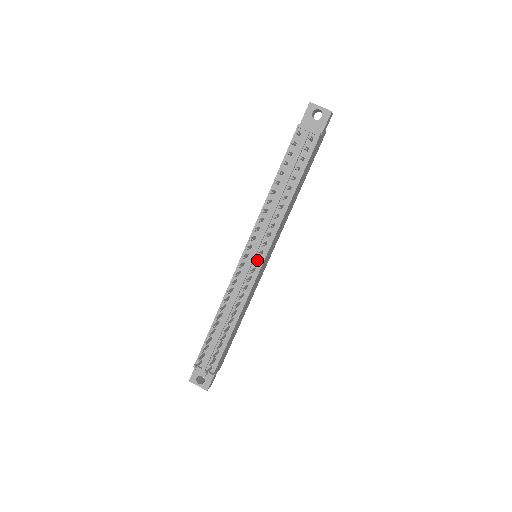
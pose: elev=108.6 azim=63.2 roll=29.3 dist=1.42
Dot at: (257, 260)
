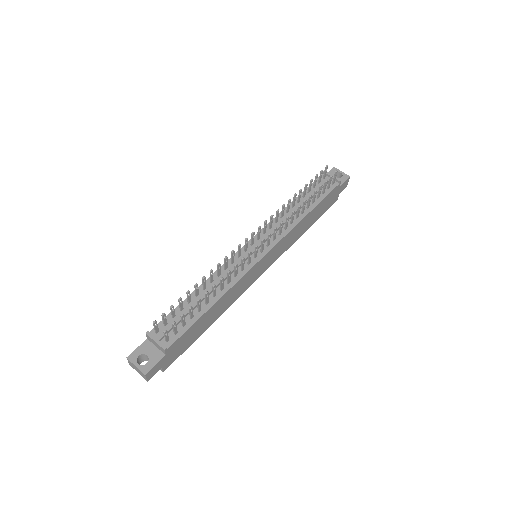
Dot at: (263, 245)
